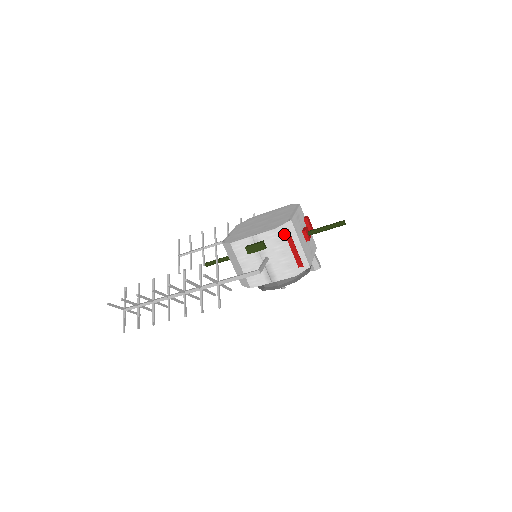
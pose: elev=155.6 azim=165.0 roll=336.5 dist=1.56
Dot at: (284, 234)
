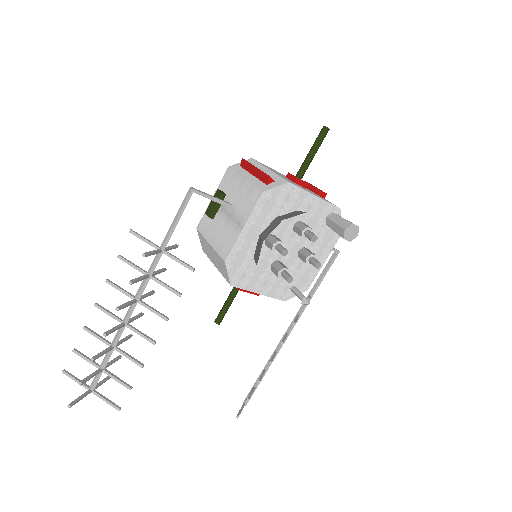
Dot at: (241, 168)
